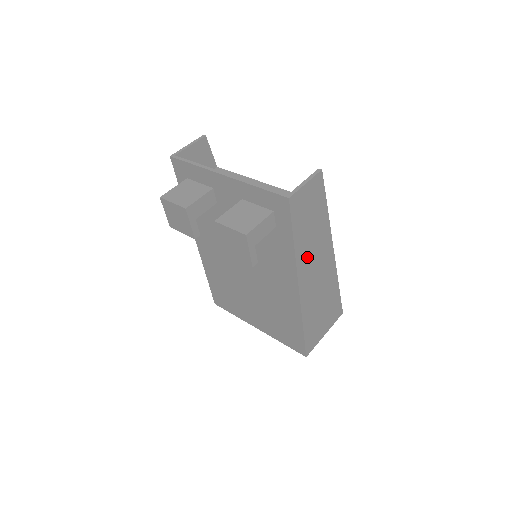
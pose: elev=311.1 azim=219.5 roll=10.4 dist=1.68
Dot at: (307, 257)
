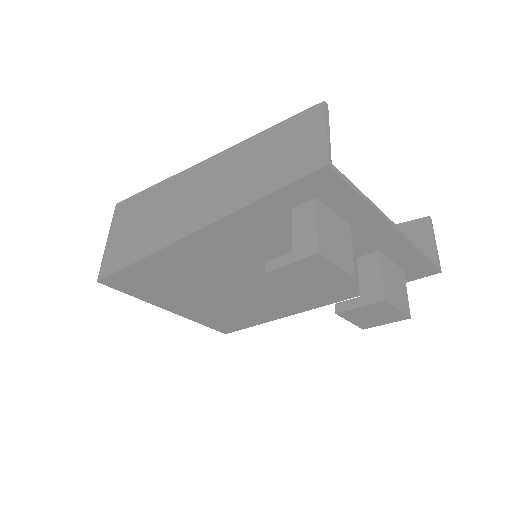
Dot at: occluded
